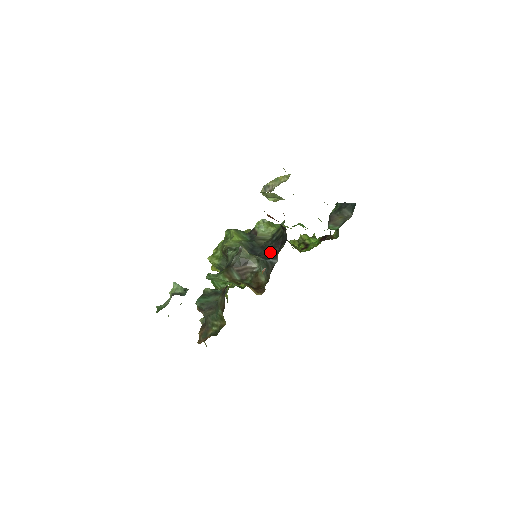
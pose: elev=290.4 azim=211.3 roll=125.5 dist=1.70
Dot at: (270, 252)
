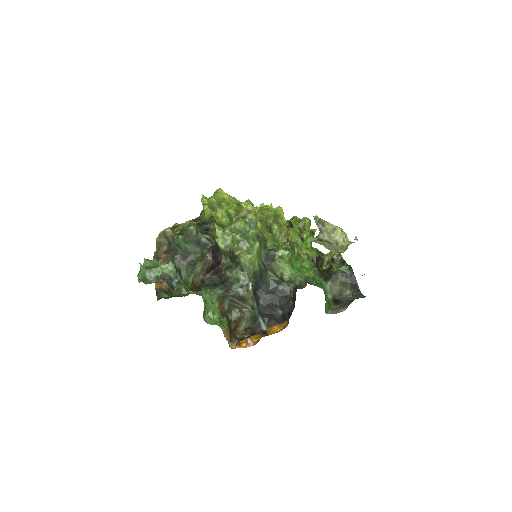
Dot at: (267, 304)
